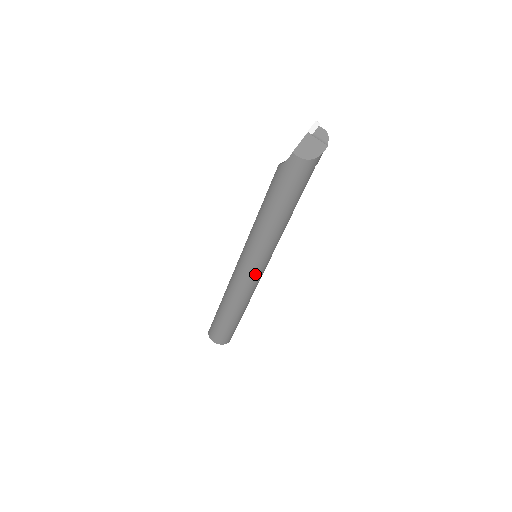
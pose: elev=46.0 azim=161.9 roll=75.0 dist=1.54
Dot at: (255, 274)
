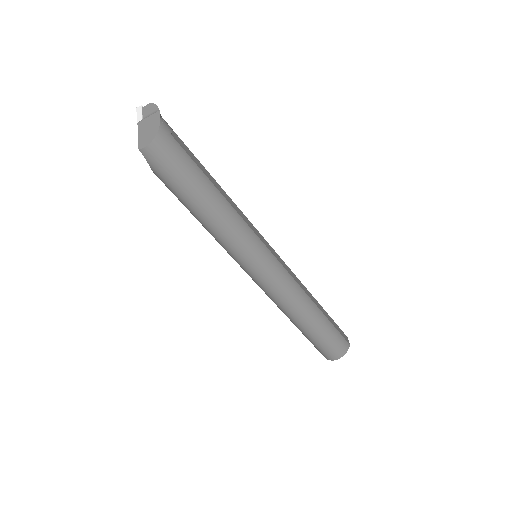
Dot at: (271, 270)
